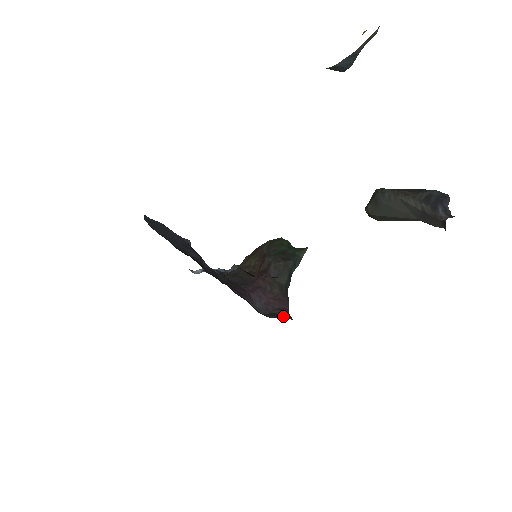
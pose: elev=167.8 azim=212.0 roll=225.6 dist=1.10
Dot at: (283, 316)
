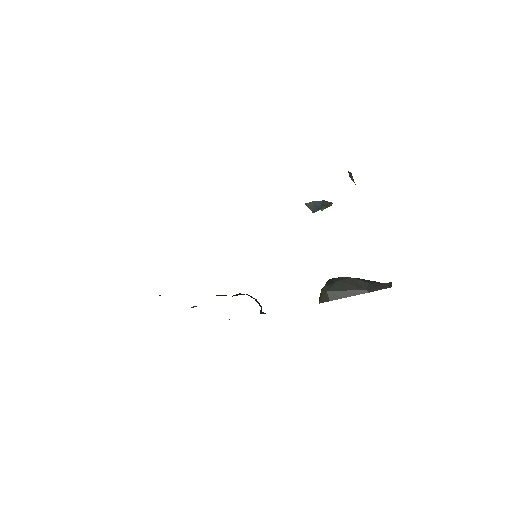
Dot at: occluded
